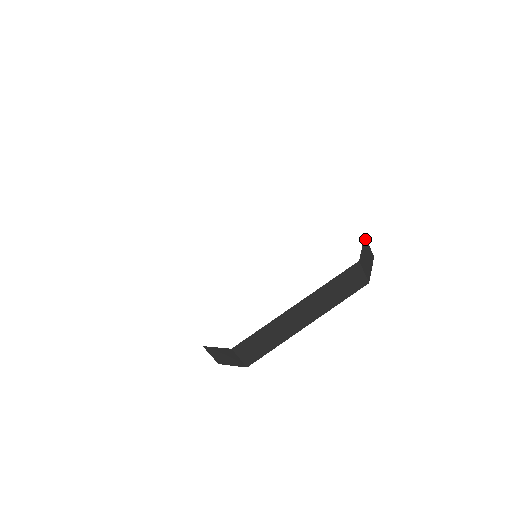
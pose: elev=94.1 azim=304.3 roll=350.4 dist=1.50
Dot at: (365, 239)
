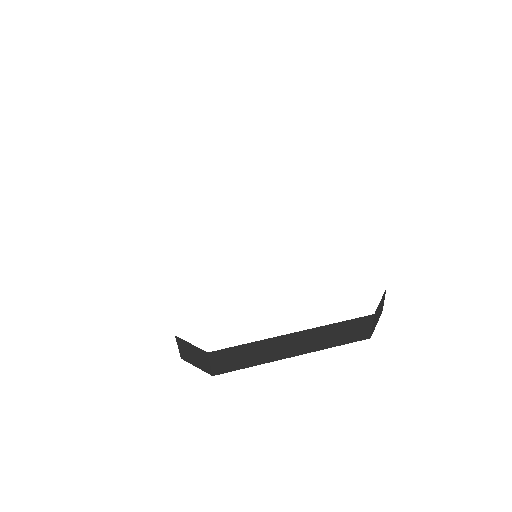
Dot at: (385, 292)
